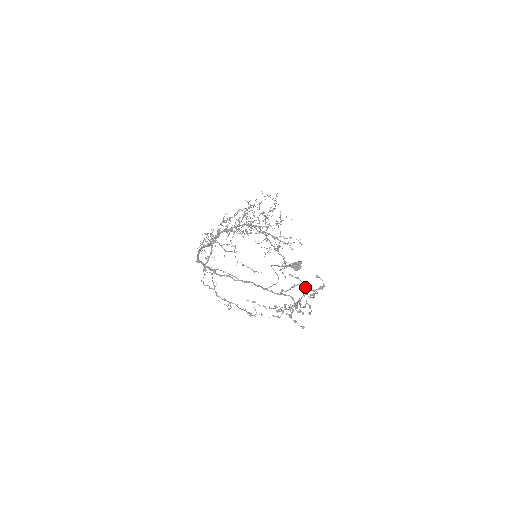
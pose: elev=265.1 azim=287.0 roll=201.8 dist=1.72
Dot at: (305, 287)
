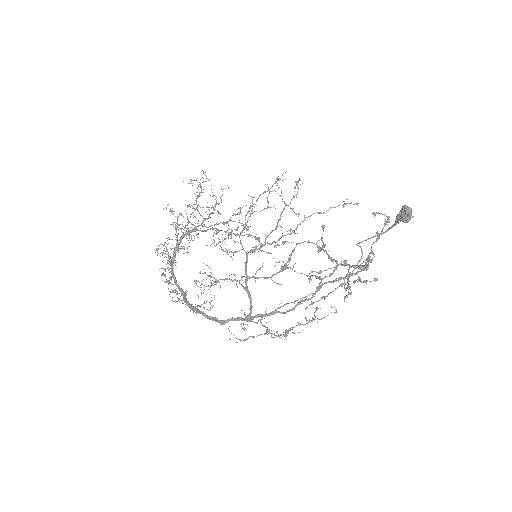
Dot at: occluded
